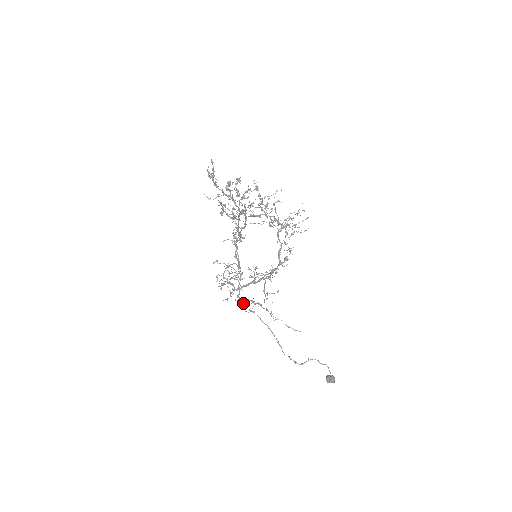
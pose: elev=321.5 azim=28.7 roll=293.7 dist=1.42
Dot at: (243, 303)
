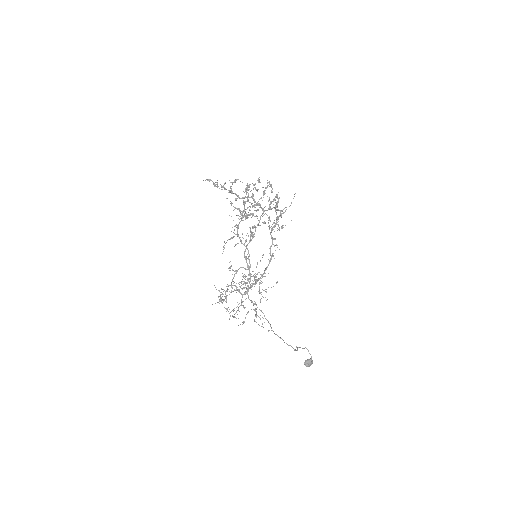
Dot at: (254, 304)
